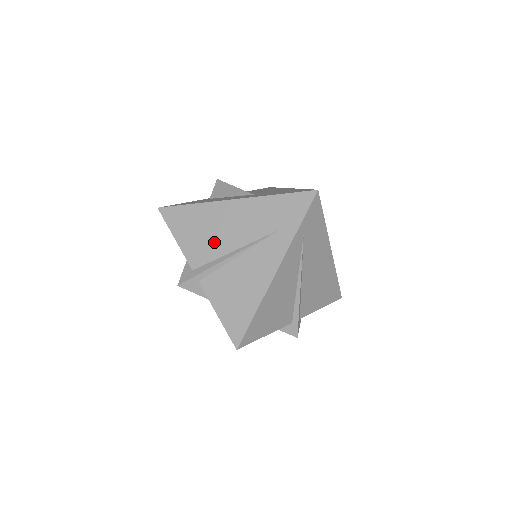
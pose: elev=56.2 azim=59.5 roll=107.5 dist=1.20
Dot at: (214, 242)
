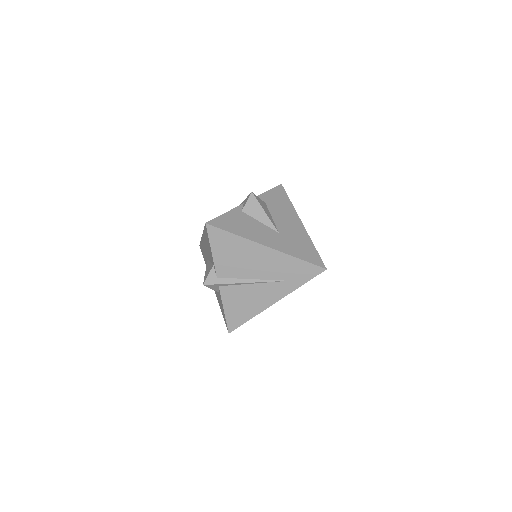
Dot at: (241, 267)
